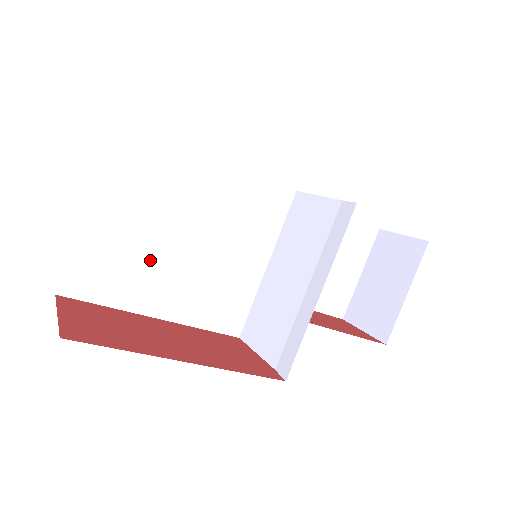
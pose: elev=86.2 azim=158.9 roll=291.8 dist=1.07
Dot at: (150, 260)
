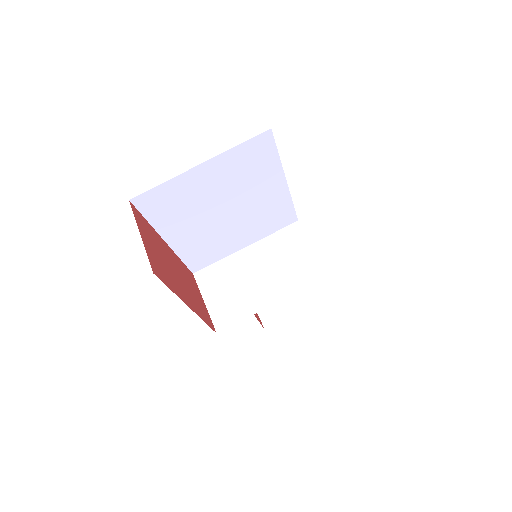
Dot at: (196, 211)
